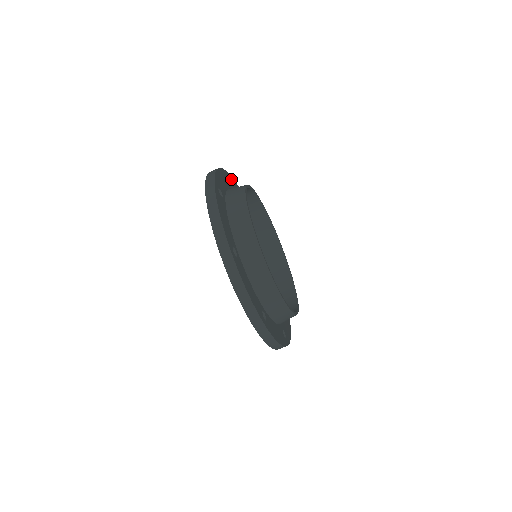
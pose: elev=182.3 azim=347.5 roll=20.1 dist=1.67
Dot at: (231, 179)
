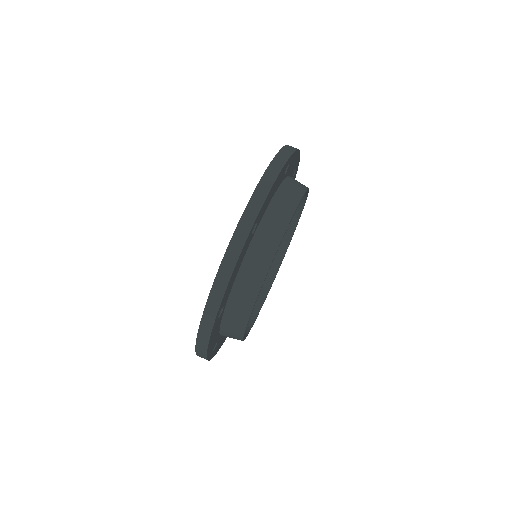
Dot at: (293, 157)
